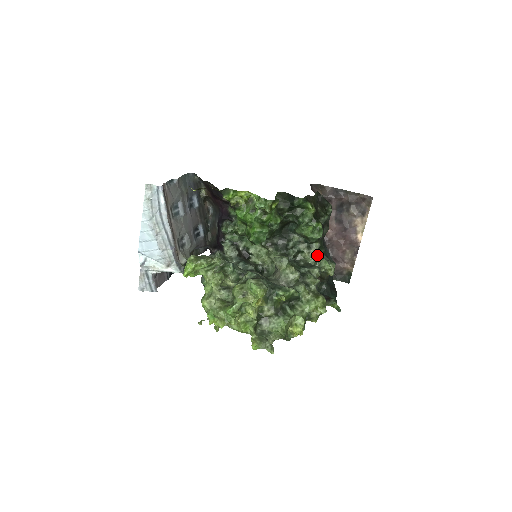
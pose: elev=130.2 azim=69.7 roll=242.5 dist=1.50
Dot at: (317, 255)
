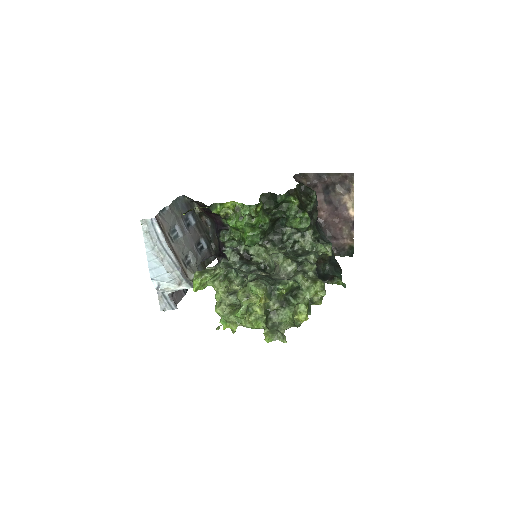
Dot at: (312, 241)
